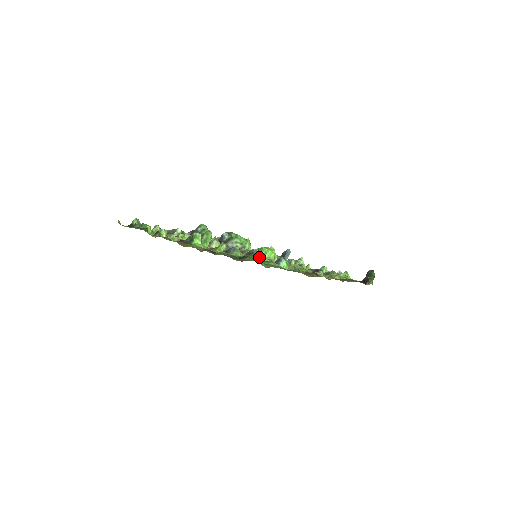
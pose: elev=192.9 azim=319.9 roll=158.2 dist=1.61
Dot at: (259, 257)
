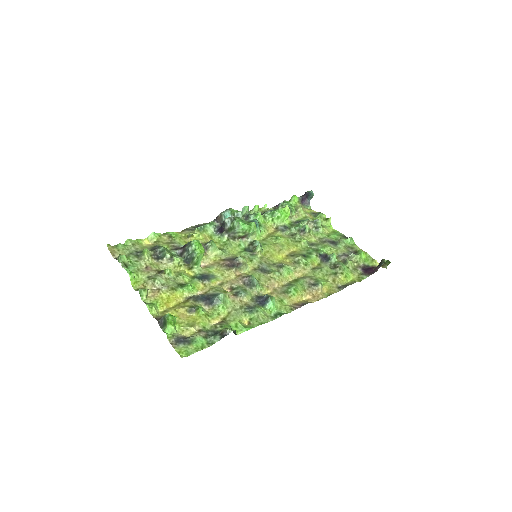
Dot at: (234, 332)
